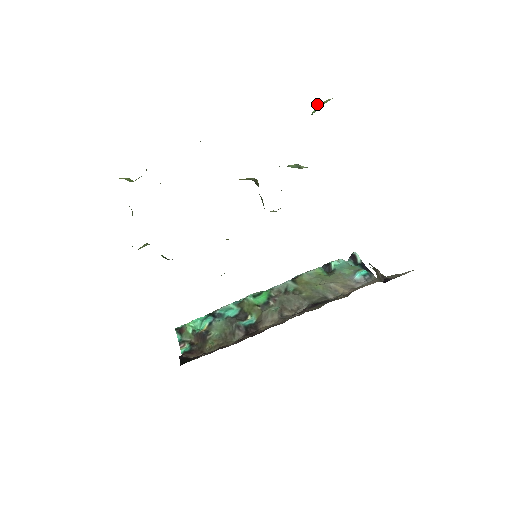
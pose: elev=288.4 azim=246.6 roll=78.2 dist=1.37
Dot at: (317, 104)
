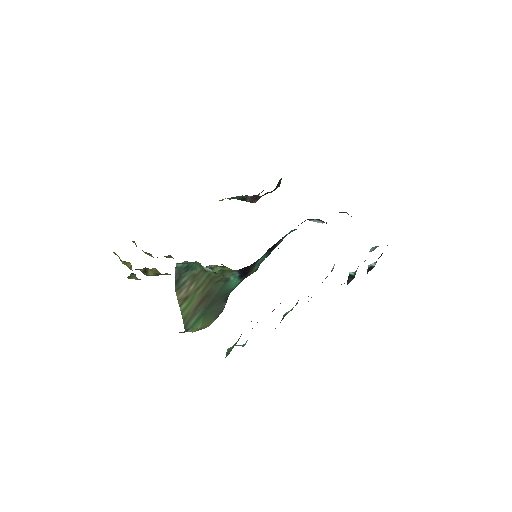
Dot at: occluded
